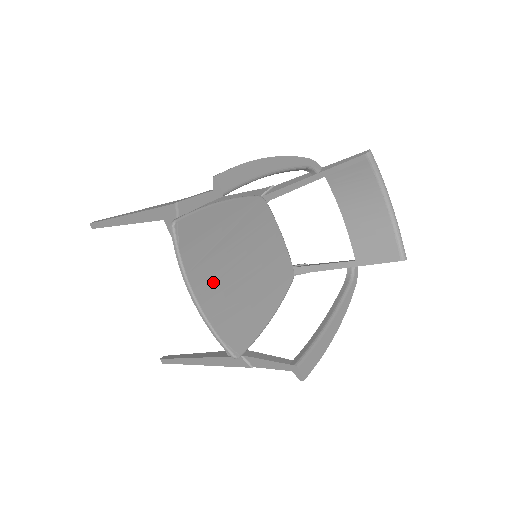
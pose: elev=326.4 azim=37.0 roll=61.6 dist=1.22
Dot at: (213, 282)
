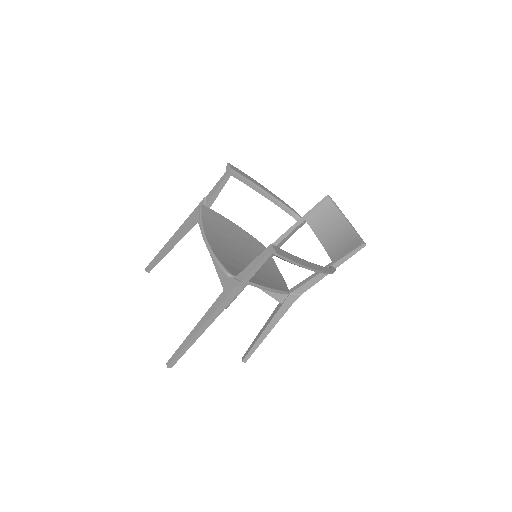
Dot at: (221, 244)
